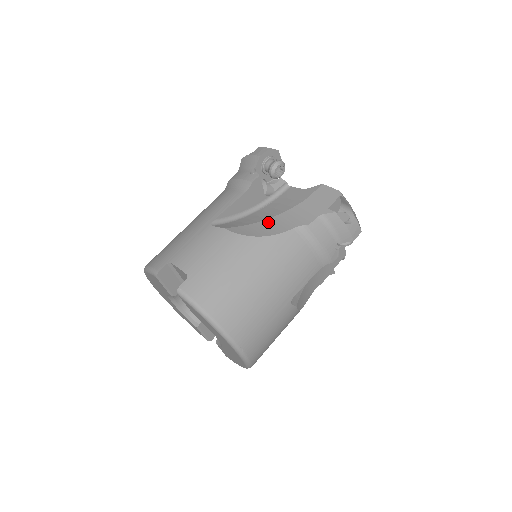
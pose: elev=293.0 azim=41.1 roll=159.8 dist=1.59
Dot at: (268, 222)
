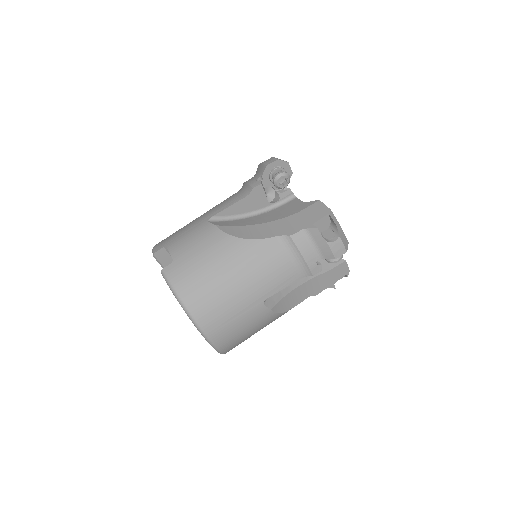
Dot at: (257, 227)
